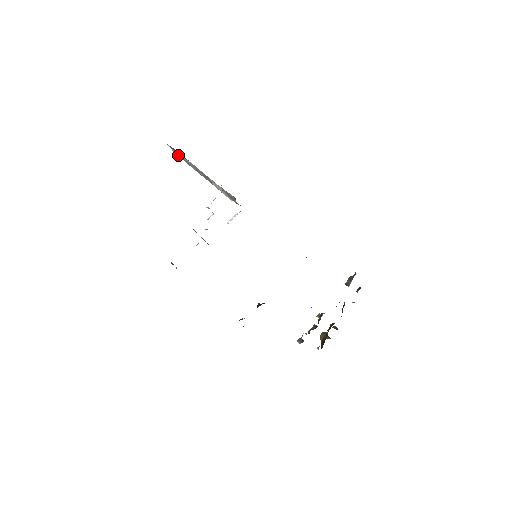
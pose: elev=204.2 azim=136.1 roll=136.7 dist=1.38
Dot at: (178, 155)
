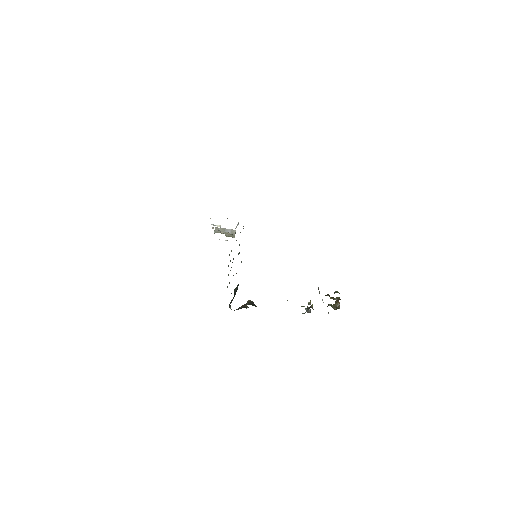
Dot at: occluded
